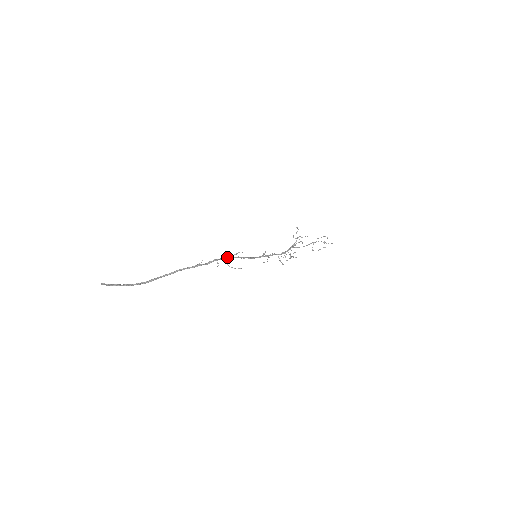
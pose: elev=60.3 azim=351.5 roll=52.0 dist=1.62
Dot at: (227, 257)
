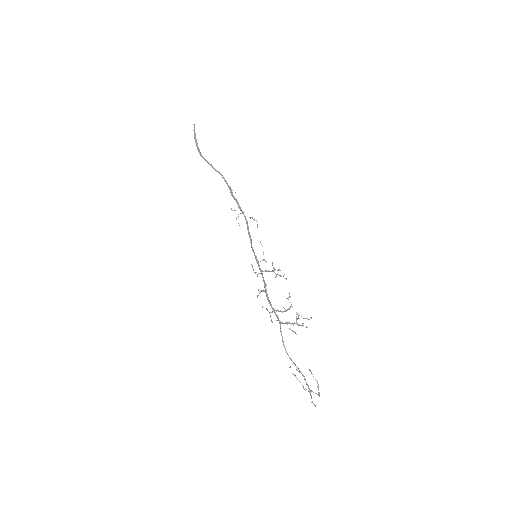
Dot at: occluded
